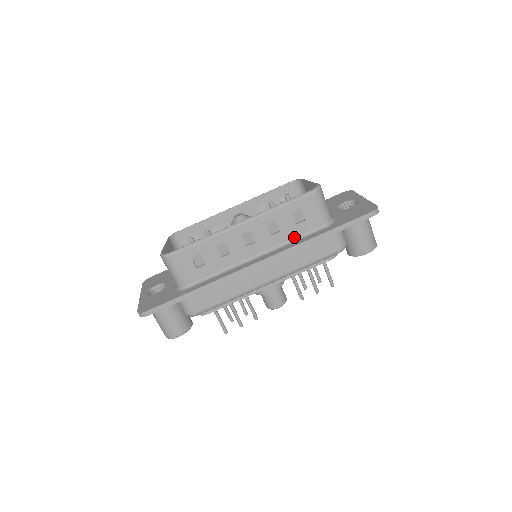
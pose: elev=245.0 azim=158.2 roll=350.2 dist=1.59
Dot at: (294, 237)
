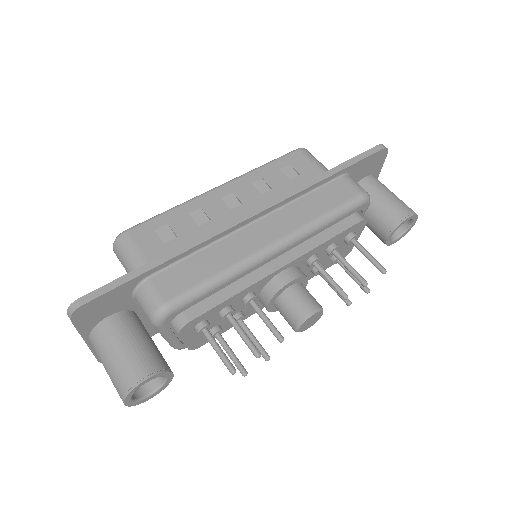
Dot at: occluded
